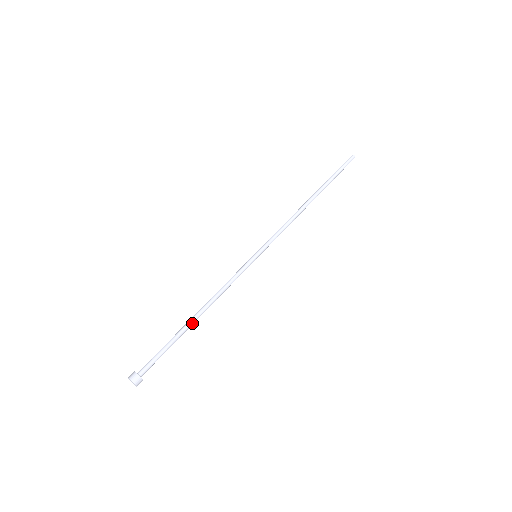
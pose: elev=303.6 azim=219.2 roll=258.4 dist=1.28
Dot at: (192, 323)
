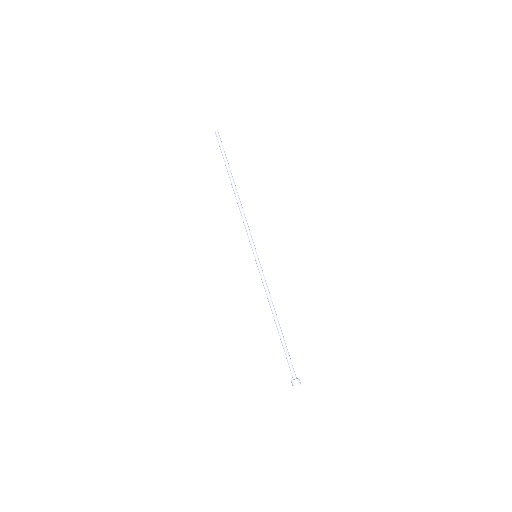
Dot at: (280, 327)
